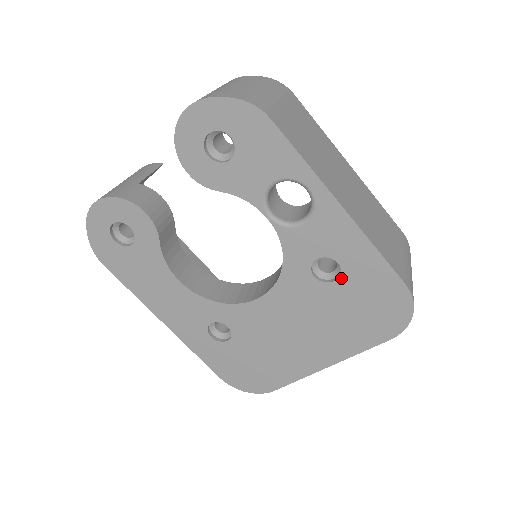
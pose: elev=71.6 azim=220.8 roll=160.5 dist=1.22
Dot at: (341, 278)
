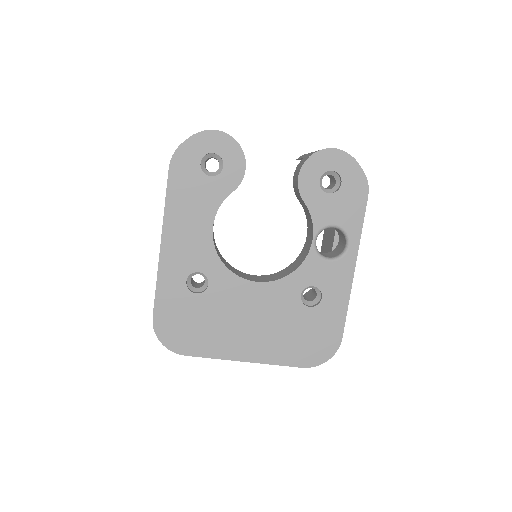
Dot at: (314, 308)
